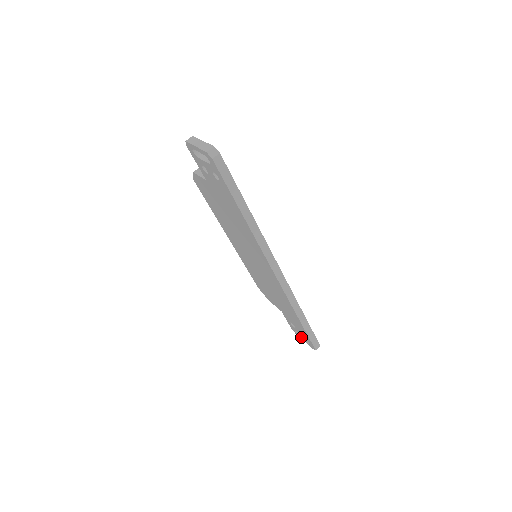
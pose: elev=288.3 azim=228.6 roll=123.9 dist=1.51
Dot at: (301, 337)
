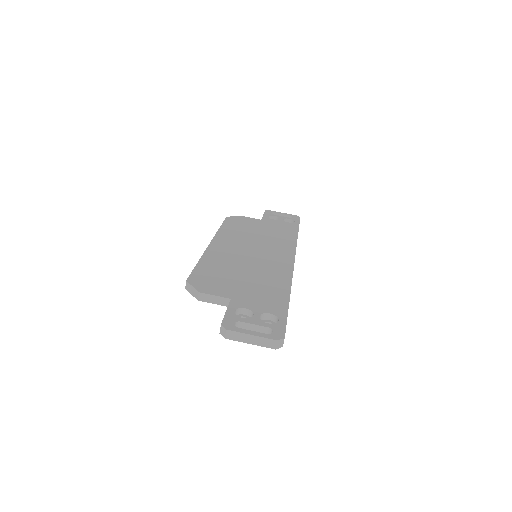
Dot at: occluded
